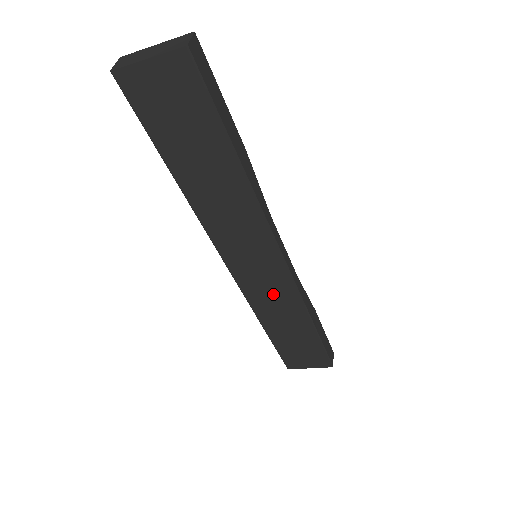
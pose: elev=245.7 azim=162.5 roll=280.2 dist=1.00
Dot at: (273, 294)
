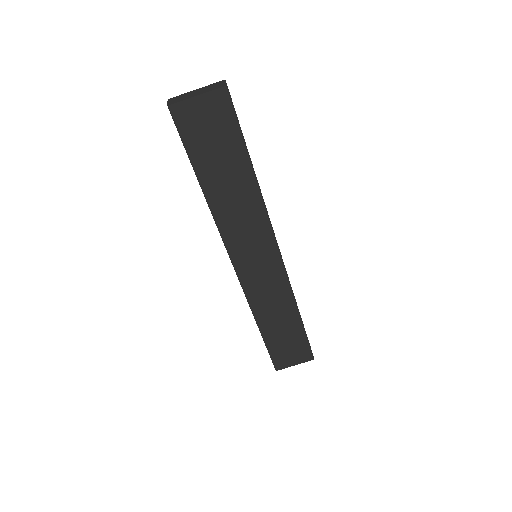
Dot at: (269, 289)
